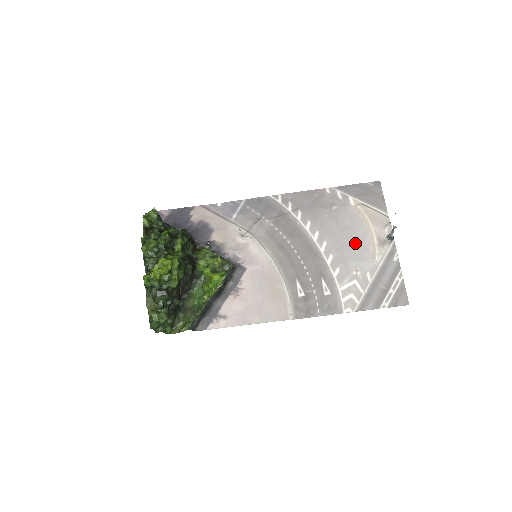
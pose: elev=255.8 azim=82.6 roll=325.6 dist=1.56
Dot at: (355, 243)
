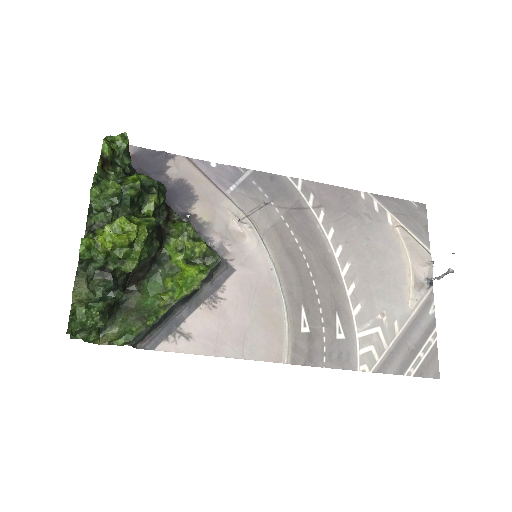
Dot at: (386, 276)
